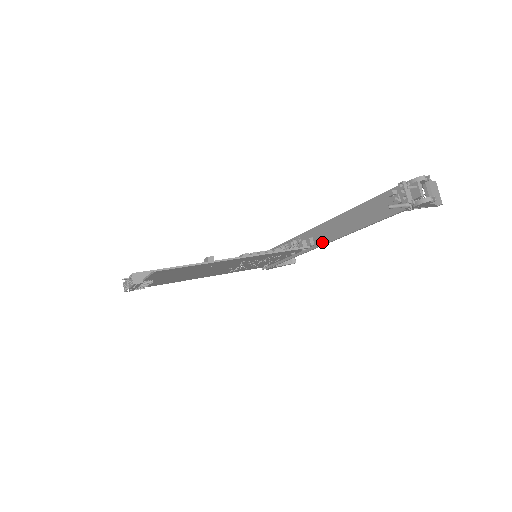
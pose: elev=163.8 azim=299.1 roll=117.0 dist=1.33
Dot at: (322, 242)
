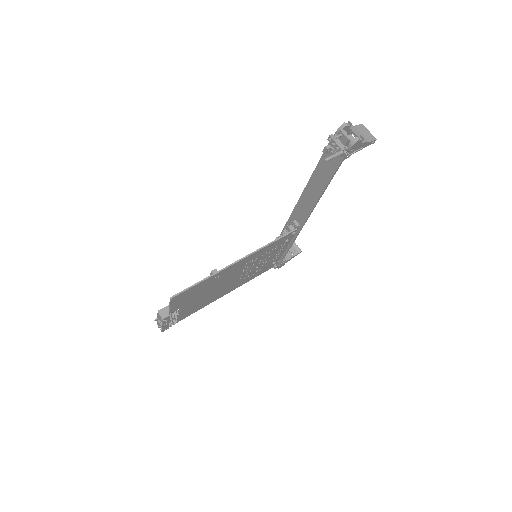
Dot at: (304, 219)
